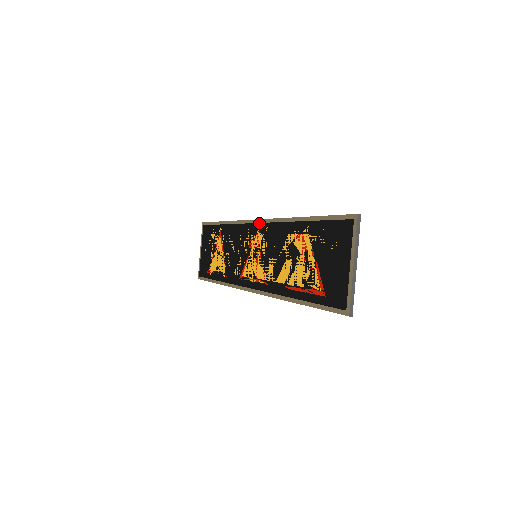
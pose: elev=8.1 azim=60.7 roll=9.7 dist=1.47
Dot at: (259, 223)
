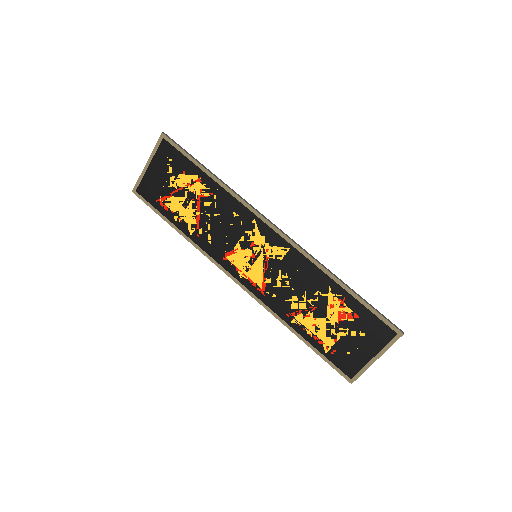
Dot at: (277, 234)
